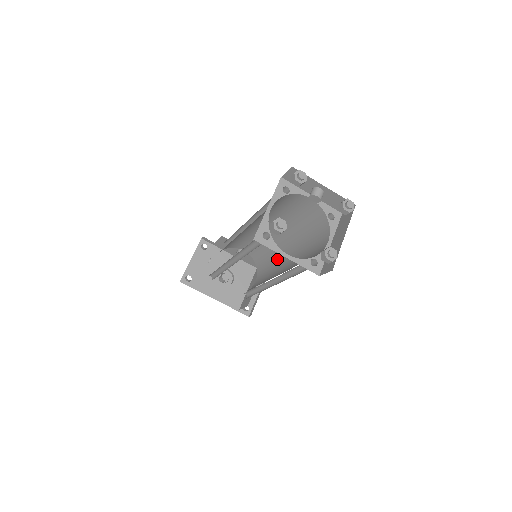
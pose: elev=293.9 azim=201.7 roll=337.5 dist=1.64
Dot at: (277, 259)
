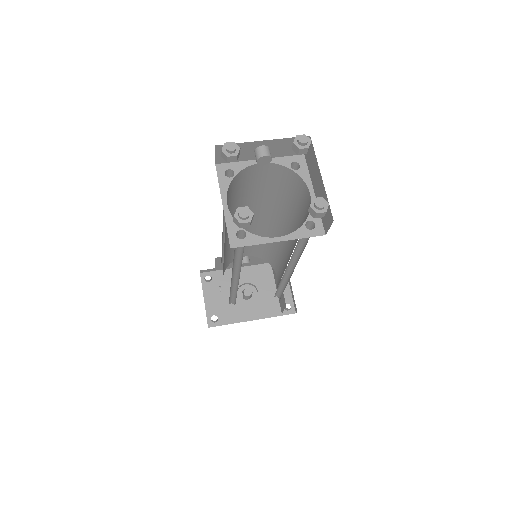
Dot at: (279, 243)
